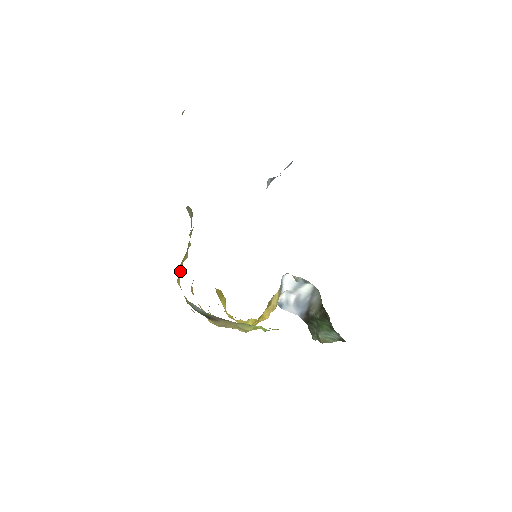
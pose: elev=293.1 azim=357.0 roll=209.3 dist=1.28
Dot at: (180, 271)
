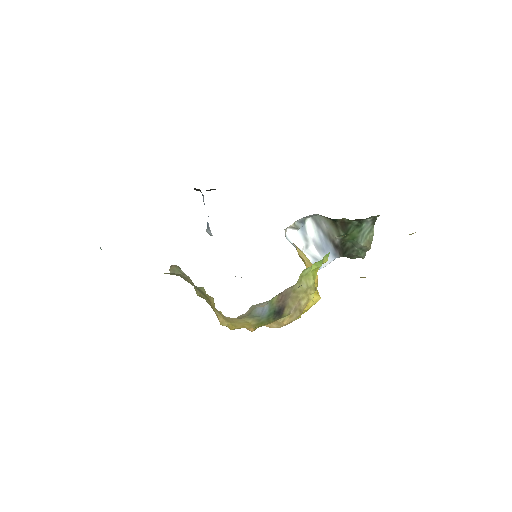
Dot at: (222, 320)
